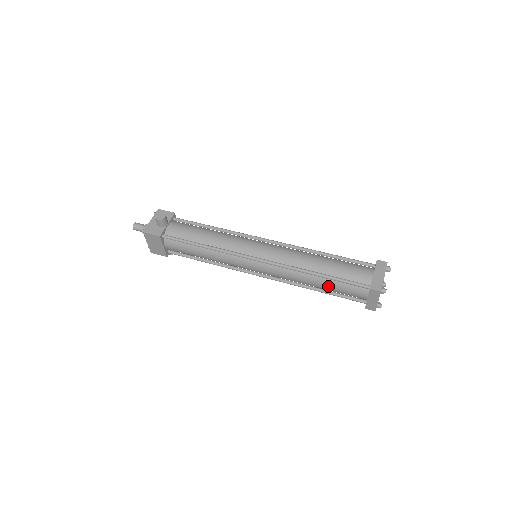
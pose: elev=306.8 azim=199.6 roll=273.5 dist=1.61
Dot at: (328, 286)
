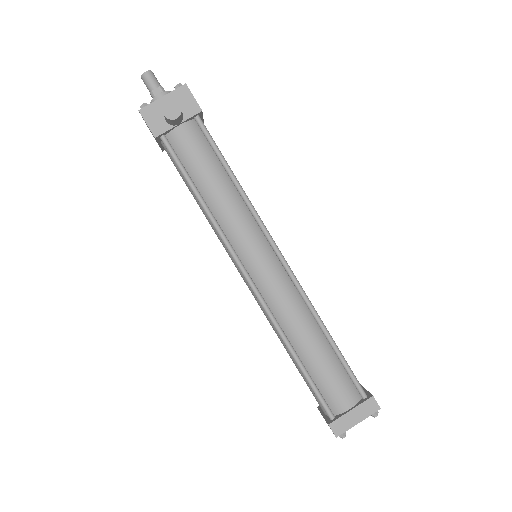
Dot at: (297, 367)
